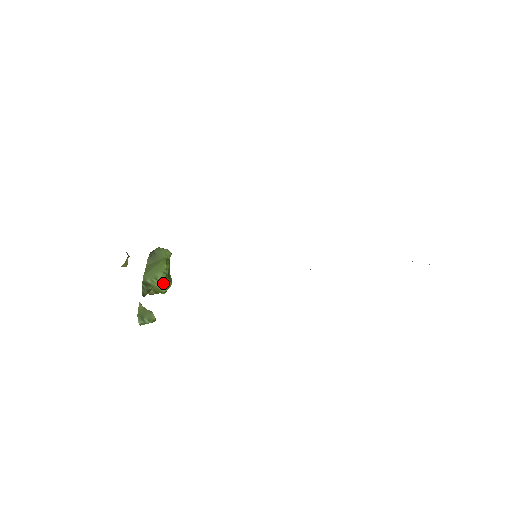
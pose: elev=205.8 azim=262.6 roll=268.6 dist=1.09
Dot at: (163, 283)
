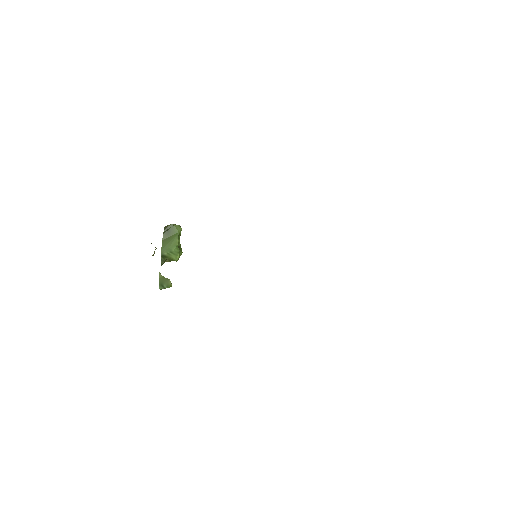
Dot at: (176, 254)
